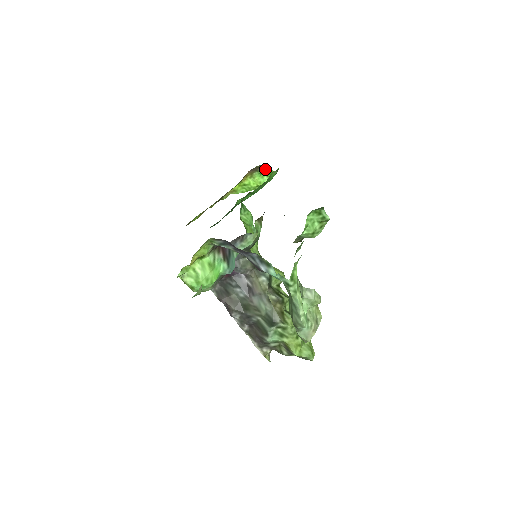
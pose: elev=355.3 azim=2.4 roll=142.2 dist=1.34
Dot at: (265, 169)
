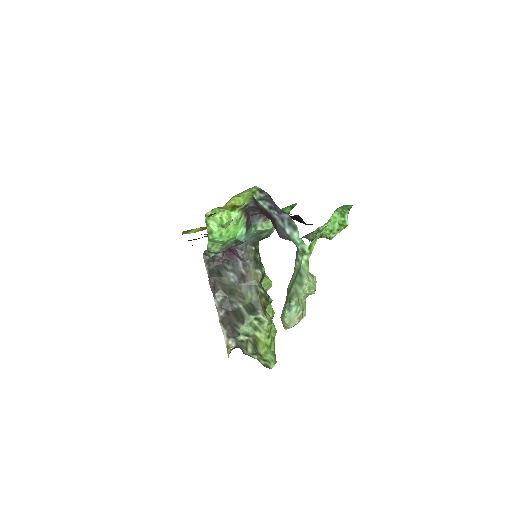
Dot at: occluded
